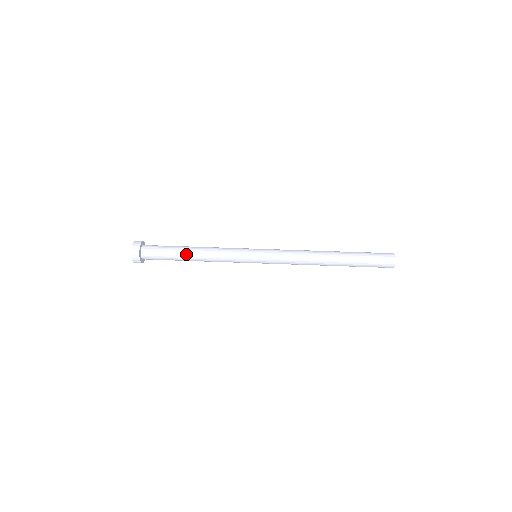
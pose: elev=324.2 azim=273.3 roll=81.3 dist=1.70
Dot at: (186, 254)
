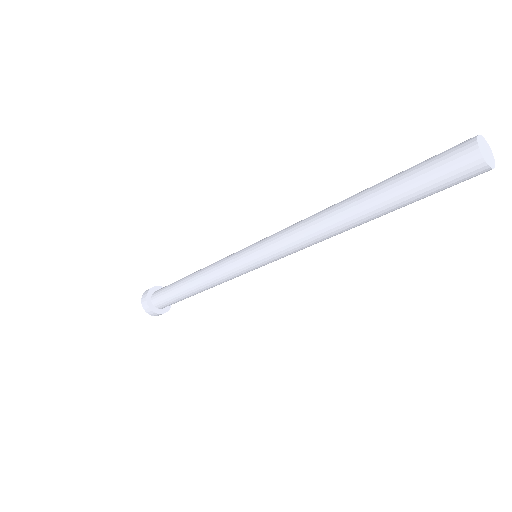
Dot at: (185, 279)
